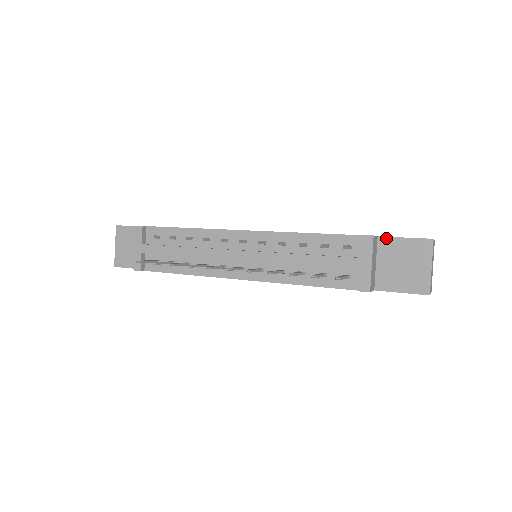
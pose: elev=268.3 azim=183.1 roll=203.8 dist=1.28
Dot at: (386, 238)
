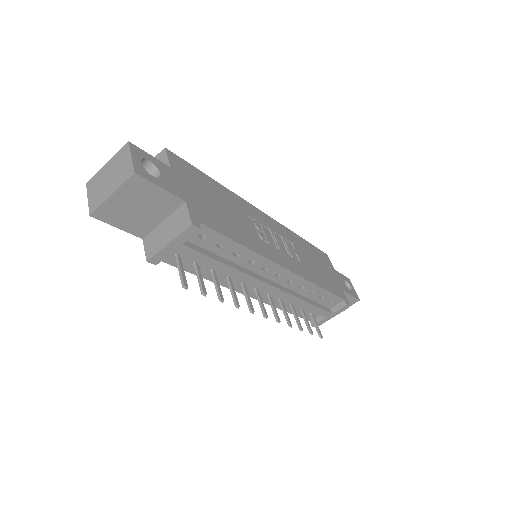
Dot at: (345, 293)
